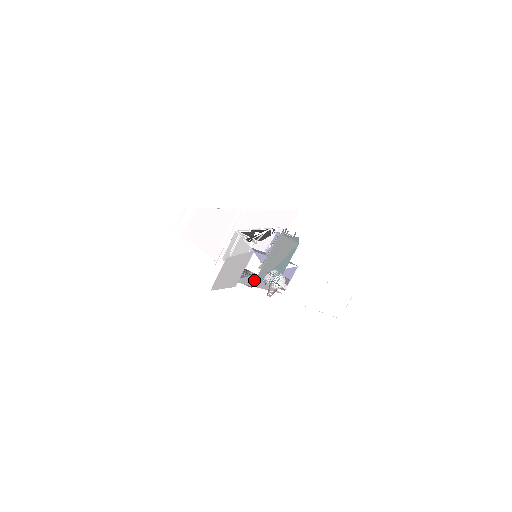
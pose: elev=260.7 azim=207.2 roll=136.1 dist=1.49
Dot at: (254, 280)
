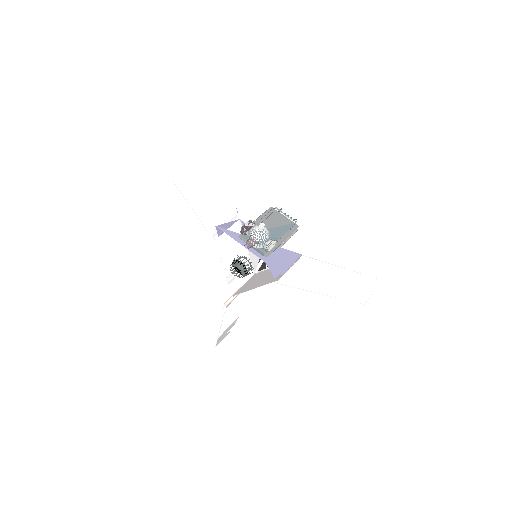
Dot at: (234, 238)
